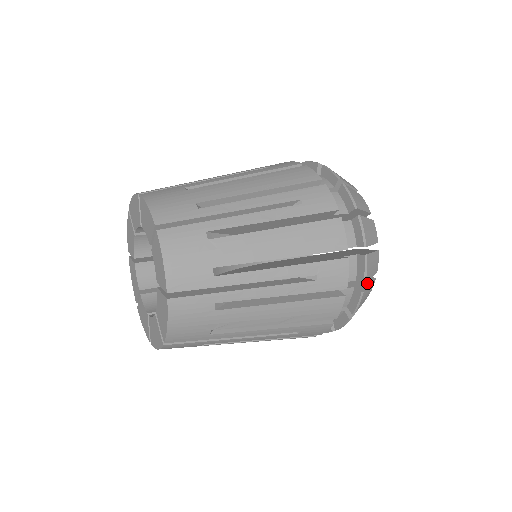
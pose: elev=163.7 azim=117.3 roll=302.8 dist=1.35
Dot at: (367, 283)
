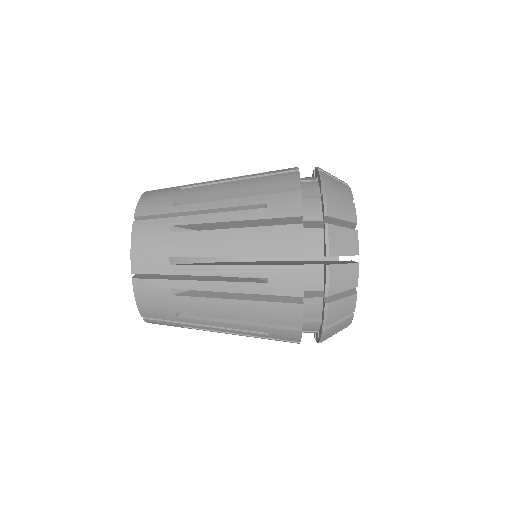
Dot at: (341, 296)
